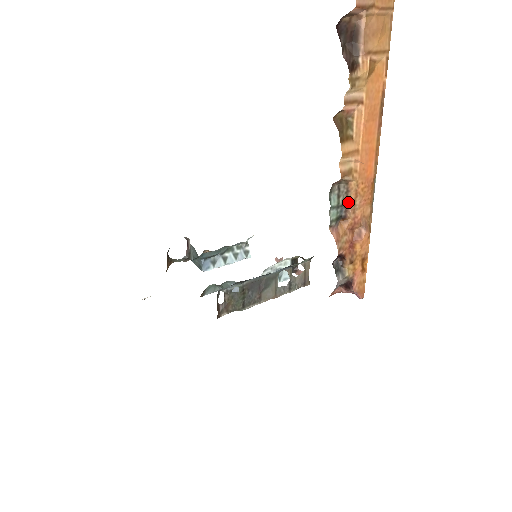
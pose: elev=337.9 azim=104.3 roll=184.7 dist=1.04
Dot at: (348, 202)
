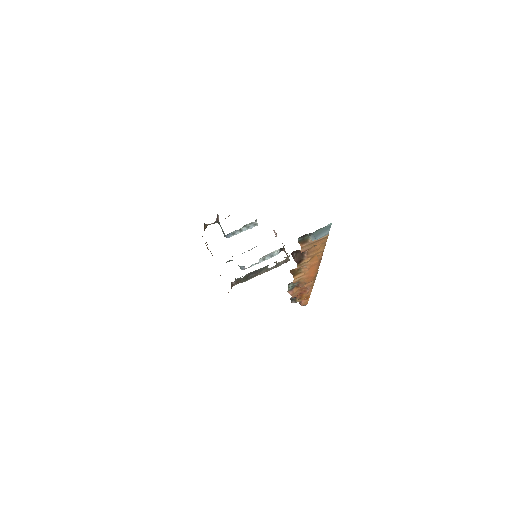
Dot at: (299, 284)
